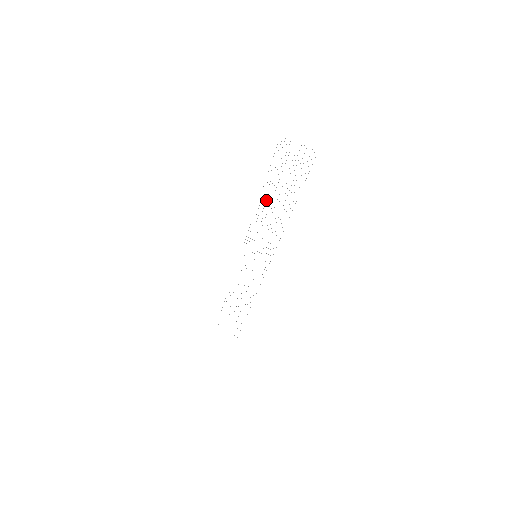
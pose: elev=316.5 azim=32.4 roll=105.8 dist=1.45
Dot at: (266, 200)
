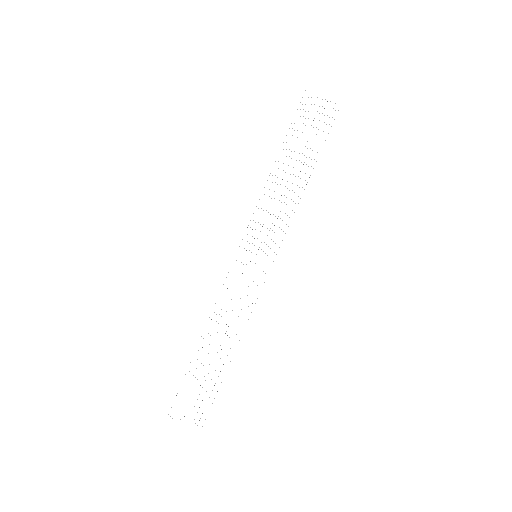
Dot at: occluded
